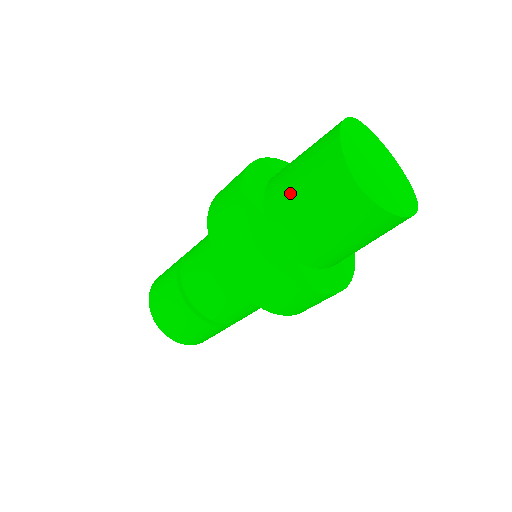
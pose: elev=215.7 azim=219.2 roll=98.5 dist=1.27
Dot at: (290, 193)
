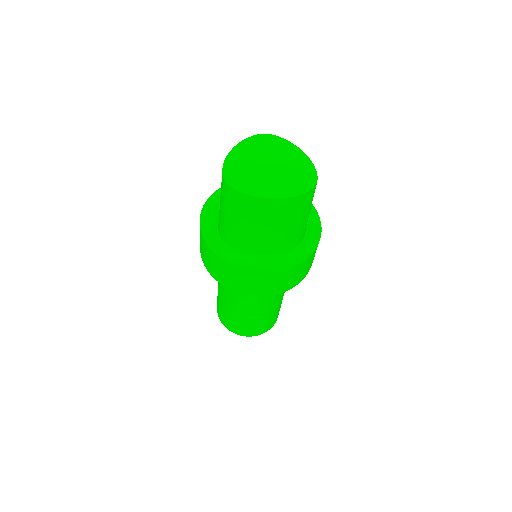
Dot at: occluded
